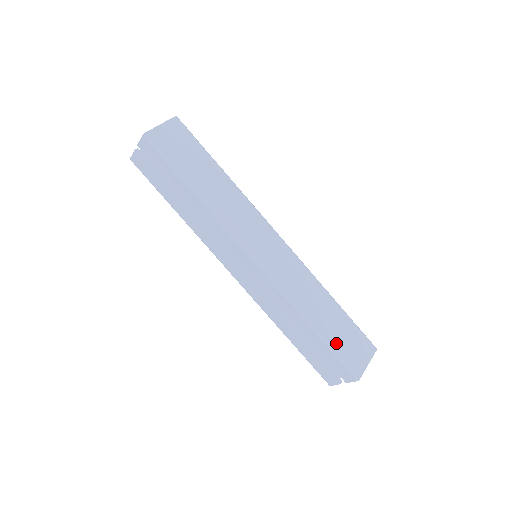
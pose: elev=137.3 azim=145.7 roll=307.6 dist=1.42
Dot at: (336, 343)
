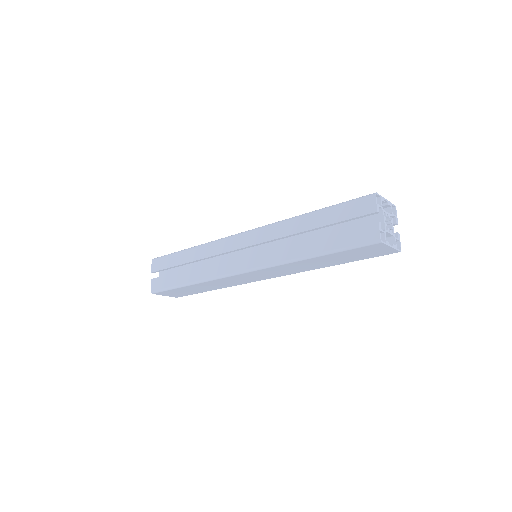
Dot at: occluded
